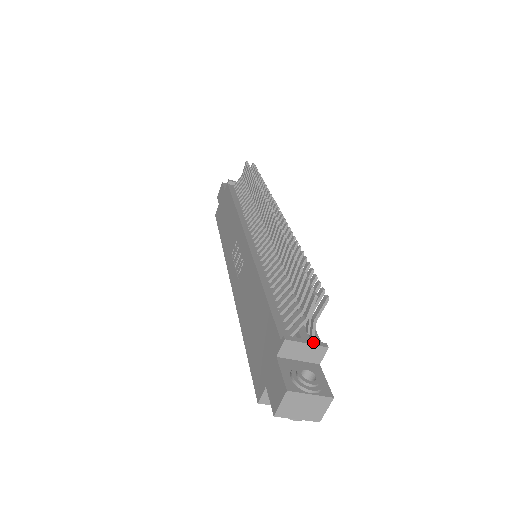
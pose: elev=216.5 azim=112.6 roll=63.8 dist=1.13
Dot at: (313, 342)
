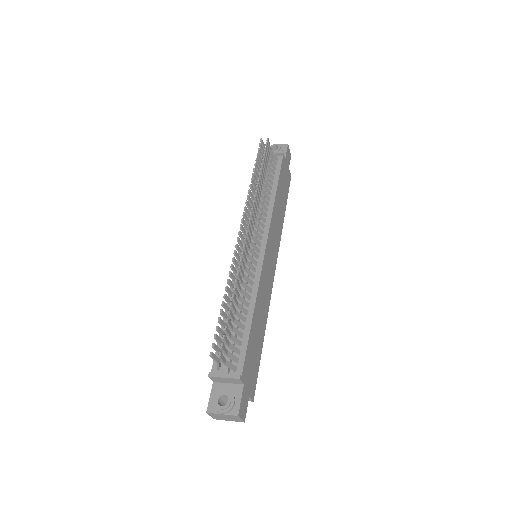
Dot at: (229, 375)
